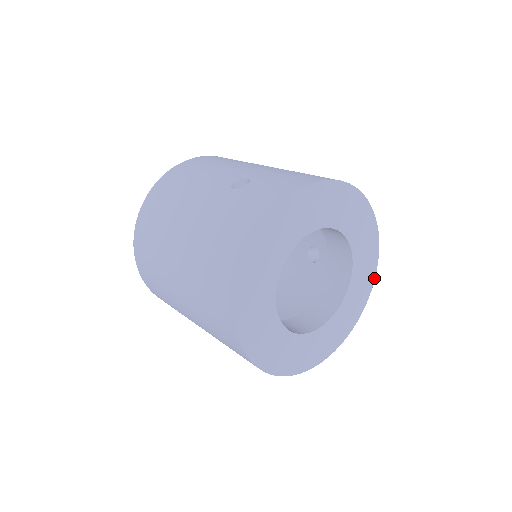
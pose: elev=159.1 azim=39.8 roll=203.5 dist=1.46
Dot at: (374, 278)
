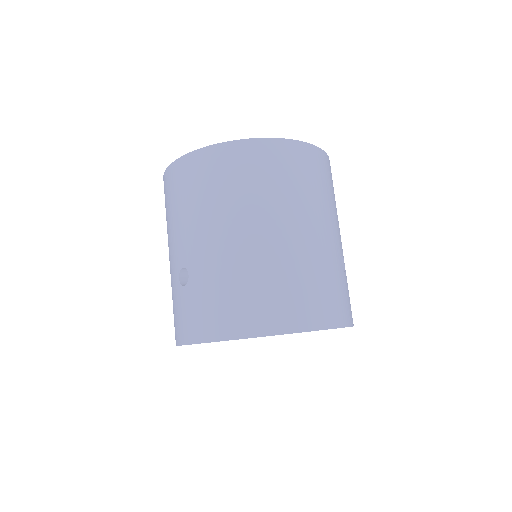
Dot at: occluded
